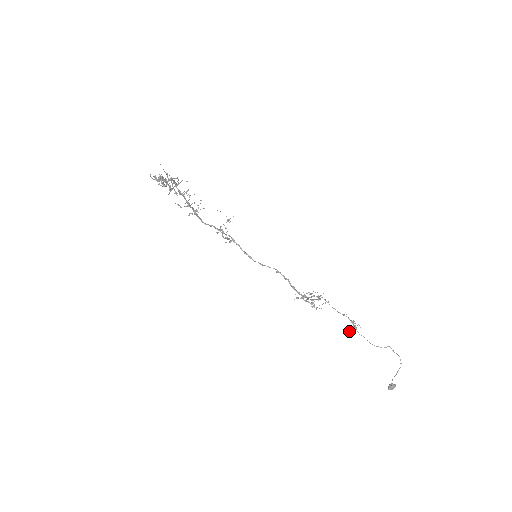
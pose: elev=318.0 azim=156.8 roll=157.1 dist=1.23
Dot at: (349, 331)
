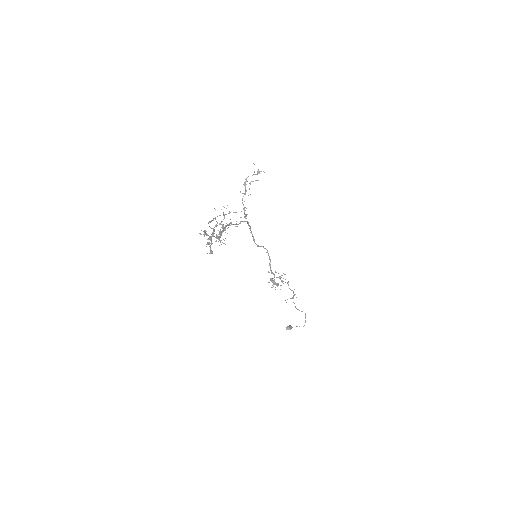
Dot at: occluded
